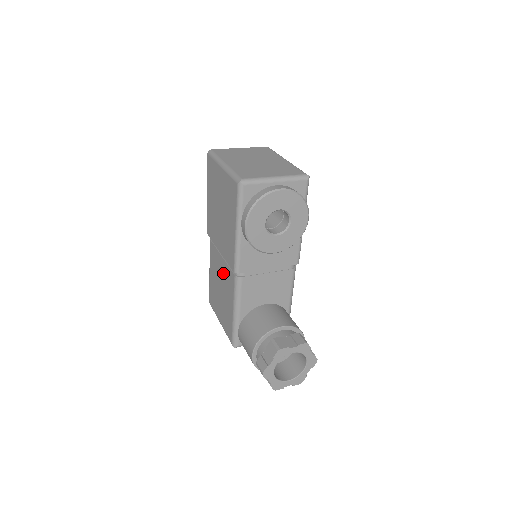
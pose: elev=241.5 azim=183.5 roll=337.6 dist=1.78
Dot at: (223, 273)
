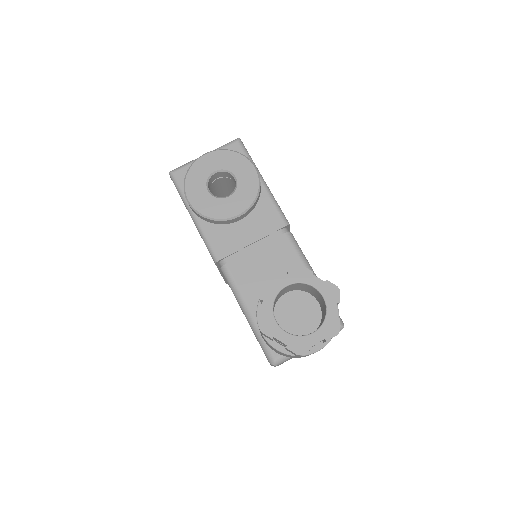
Dot at: occluded
